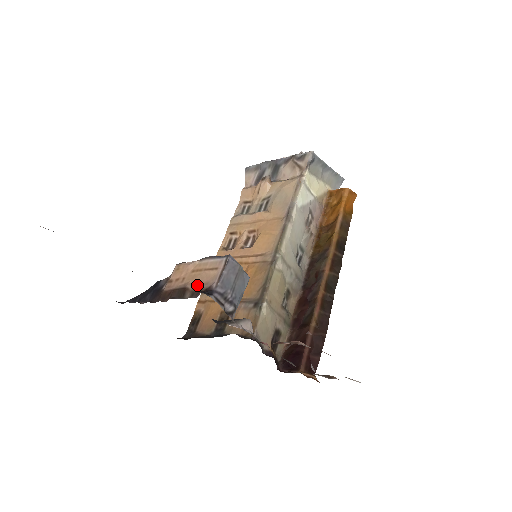
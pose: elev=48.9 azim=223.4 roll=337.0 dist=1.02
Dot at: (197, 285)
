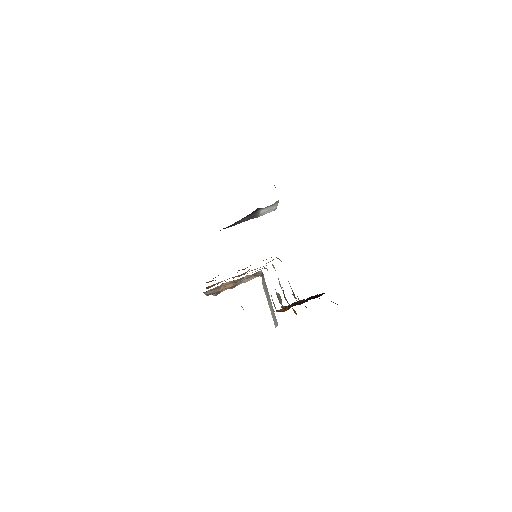
Dot at: occluded
